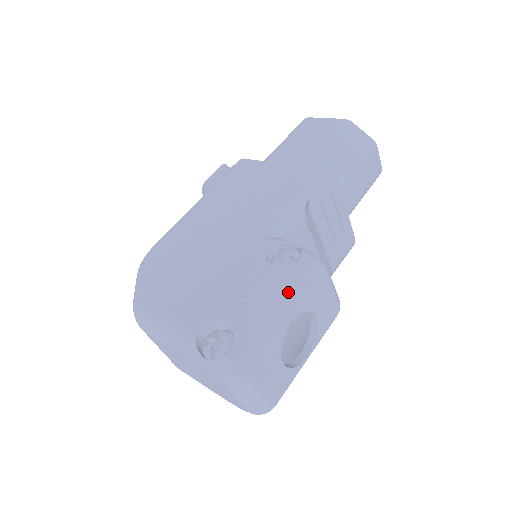
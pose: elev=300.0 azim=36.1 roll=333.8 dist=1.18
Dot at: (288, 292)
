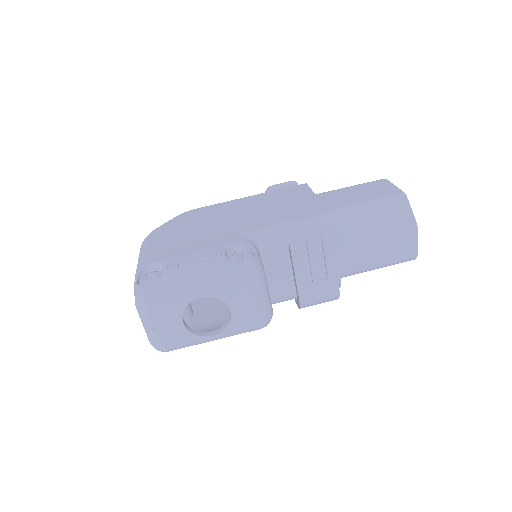
Dot at: (215, 276)
